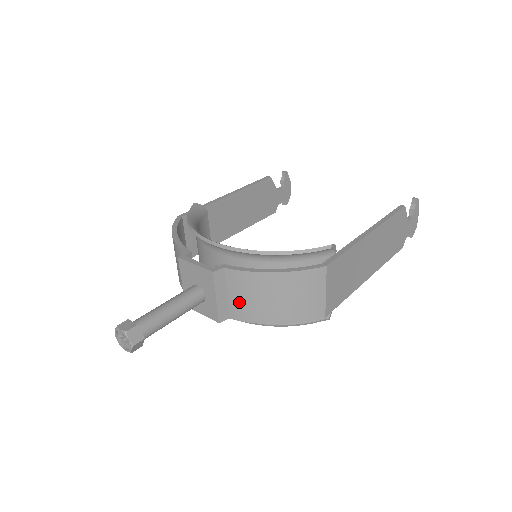
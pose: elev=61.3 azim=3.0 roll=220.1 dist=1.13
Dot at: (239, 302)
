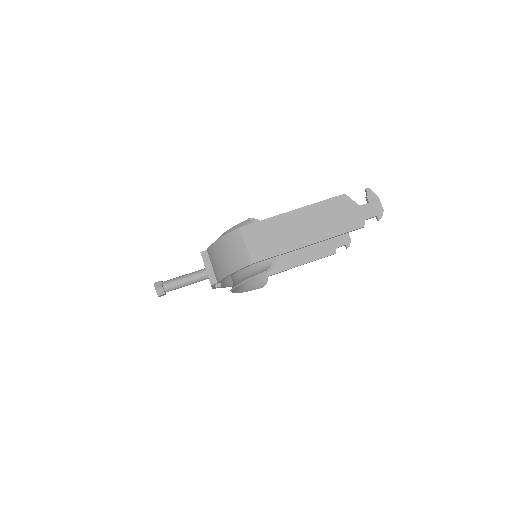
Dot at: (215, 268)
